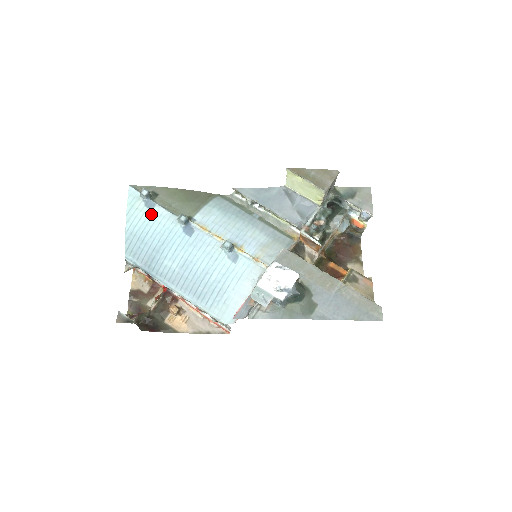
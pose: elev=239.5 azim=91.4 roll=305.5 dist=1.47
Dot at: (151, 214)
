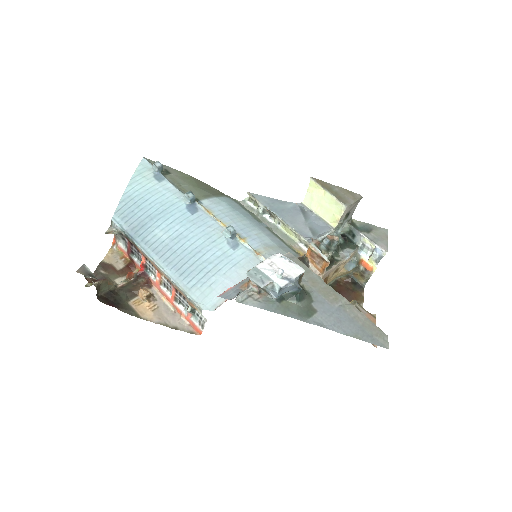
Dot at: (157, 185)
